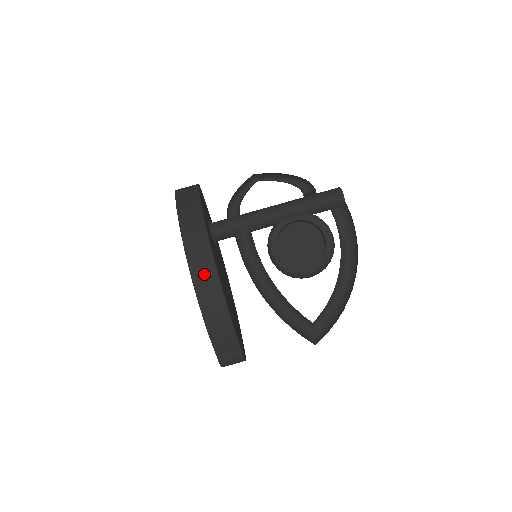
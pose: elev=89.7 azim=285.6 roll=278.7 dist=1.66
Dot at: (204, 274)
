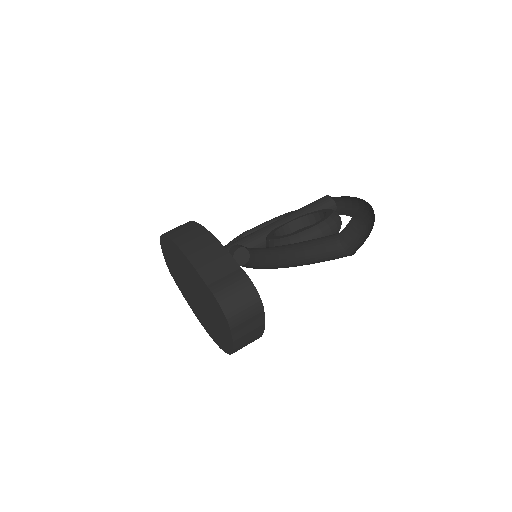
Dot at: (180, 228)
